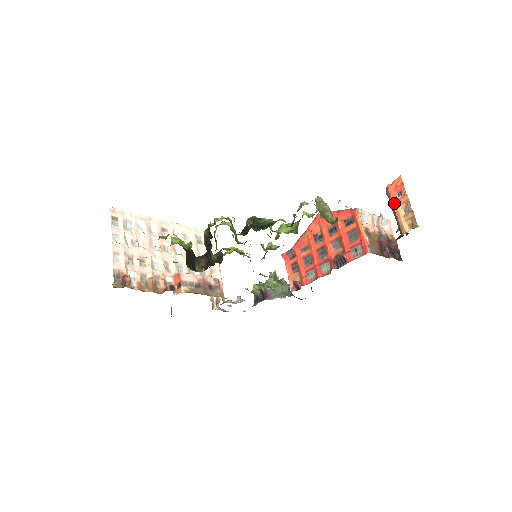
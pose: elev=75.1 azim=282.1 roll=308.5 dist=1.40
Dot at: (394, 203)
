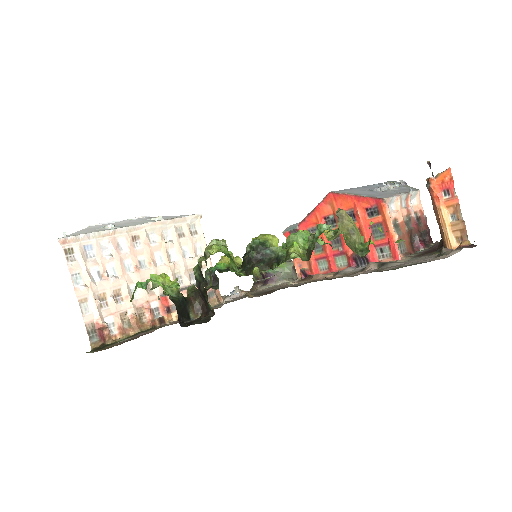
Dot at: (438, 206)
